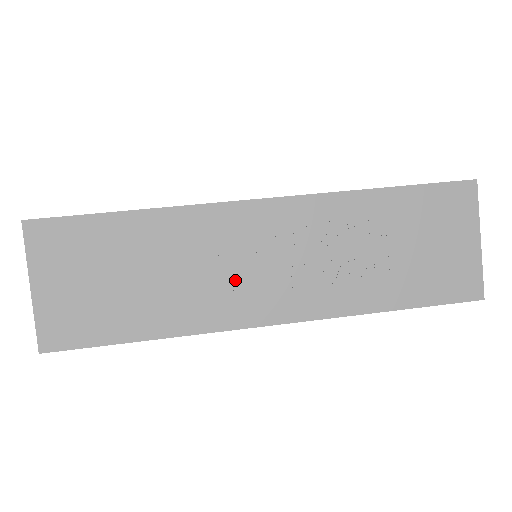
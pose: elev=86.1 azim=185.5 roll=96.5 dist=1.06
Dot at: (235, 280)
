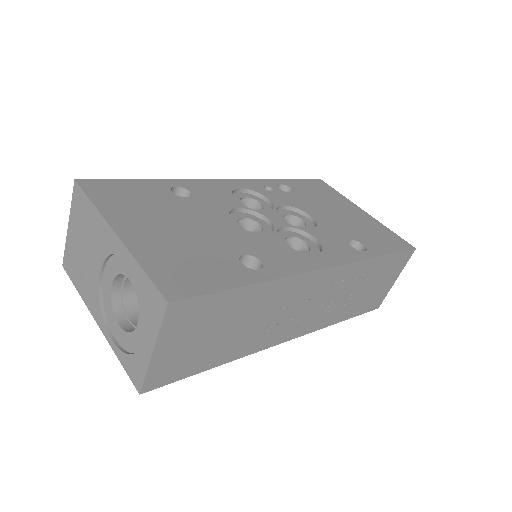
Dot at: (285, 320)
